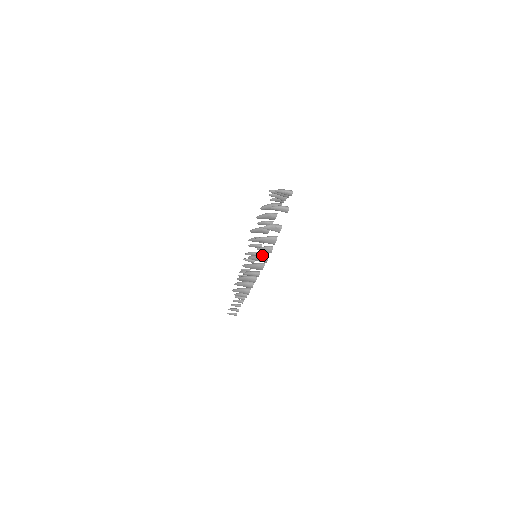
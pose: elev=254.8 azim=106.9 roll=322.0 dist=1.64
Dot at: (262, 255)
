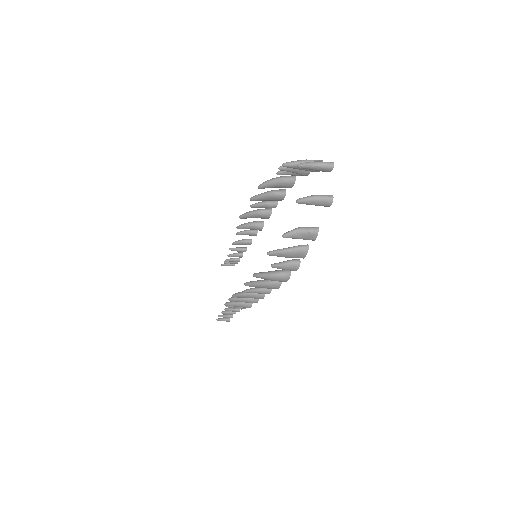
Dot at: (278, 272)
